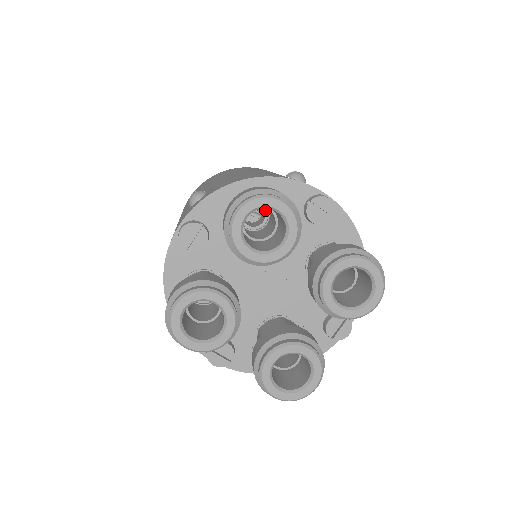
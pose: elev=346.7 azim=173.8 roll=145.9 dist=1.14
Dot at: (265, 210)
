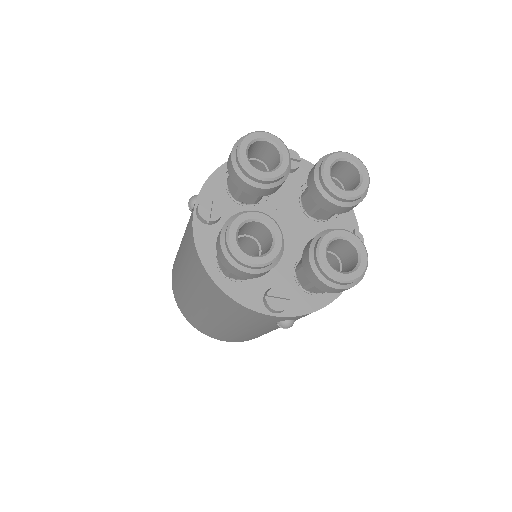
Dot at: occluded
